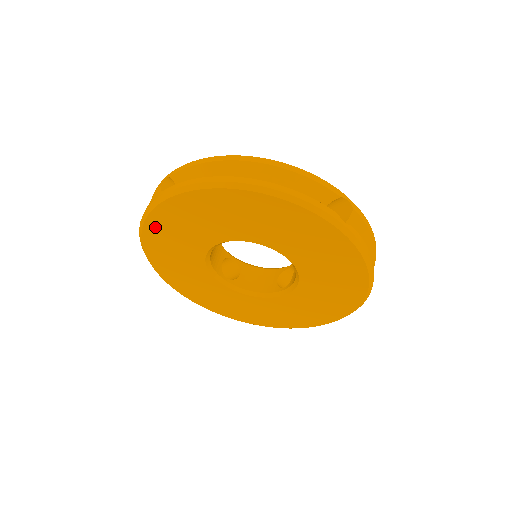
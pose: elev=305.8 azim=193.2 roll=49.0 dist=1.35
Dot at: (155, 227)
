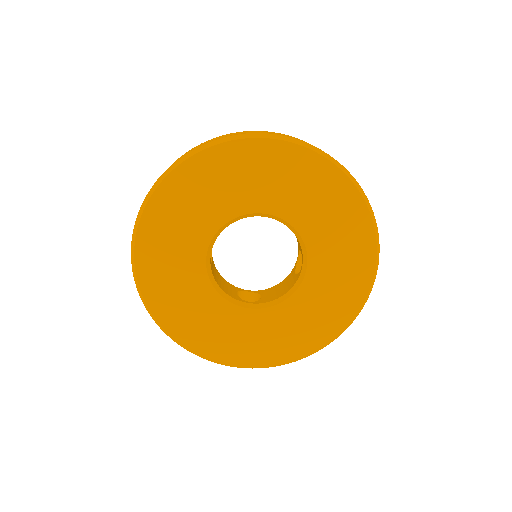
Dot at: (148, 276)
